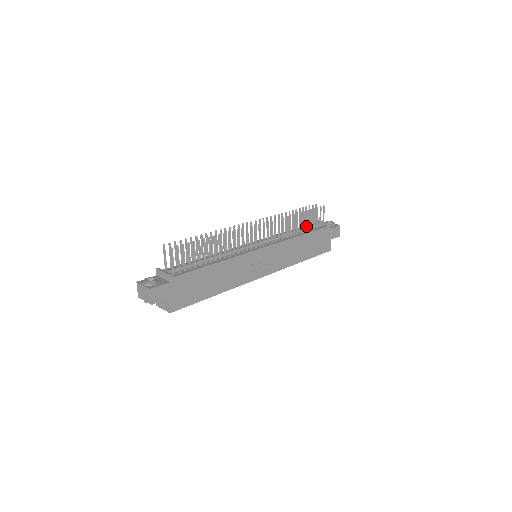
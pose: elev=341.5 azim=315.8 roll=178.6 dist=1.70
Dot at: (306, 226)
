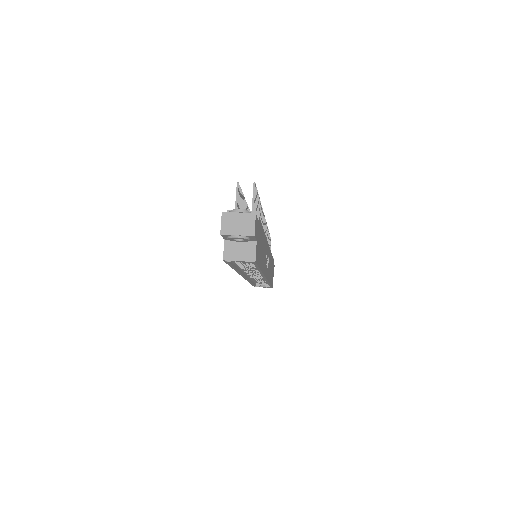
Dot at: occluded
